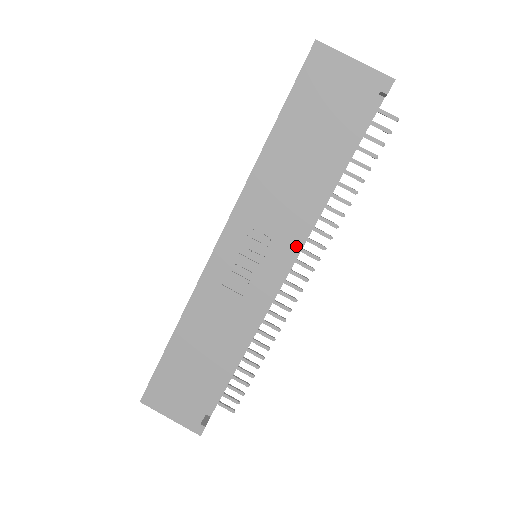
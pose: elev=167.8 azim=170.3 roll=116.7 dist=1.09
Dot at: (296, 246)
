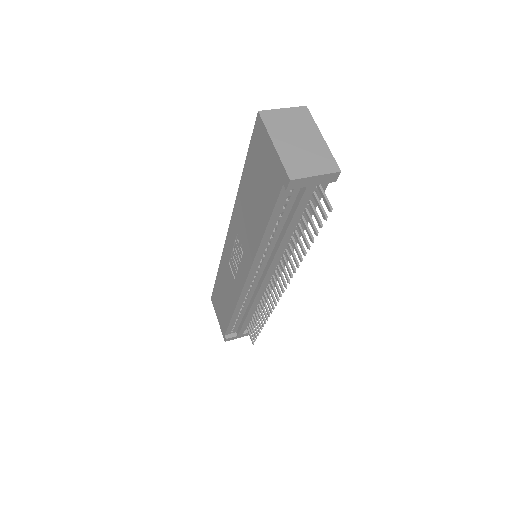
Dot at: (250, 269)
